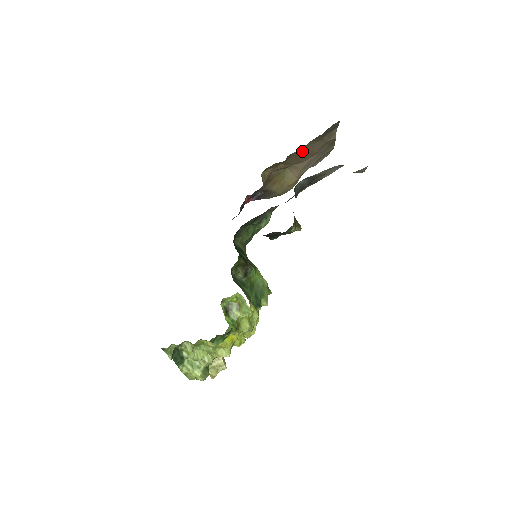
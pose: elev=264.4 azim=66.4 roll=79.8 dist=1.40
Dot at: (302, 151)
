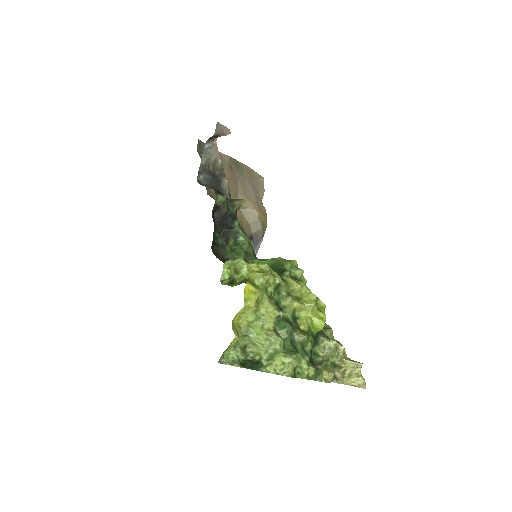
Dot at: occluded
